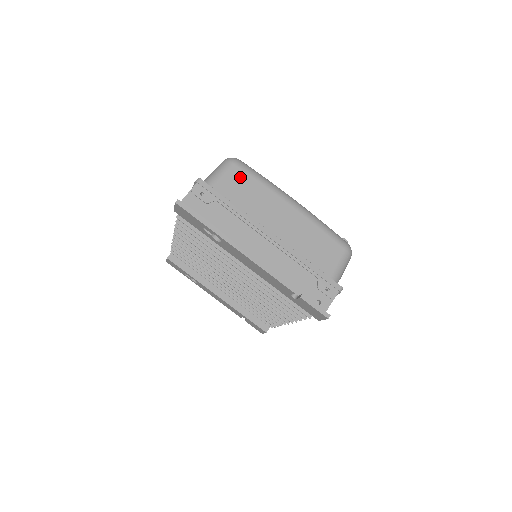
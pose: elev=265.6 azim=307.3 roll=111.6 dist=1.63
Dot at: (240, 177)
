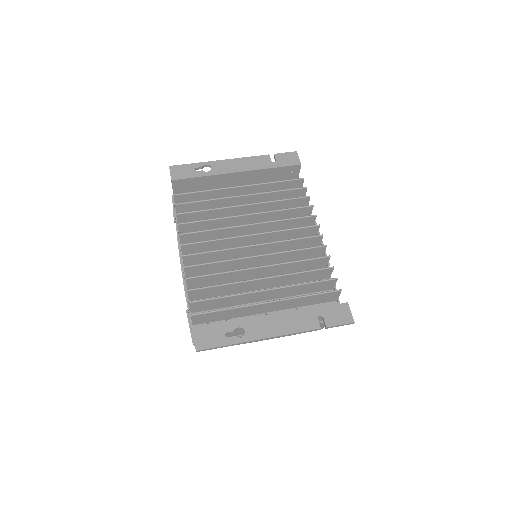
Dot at: occluded
